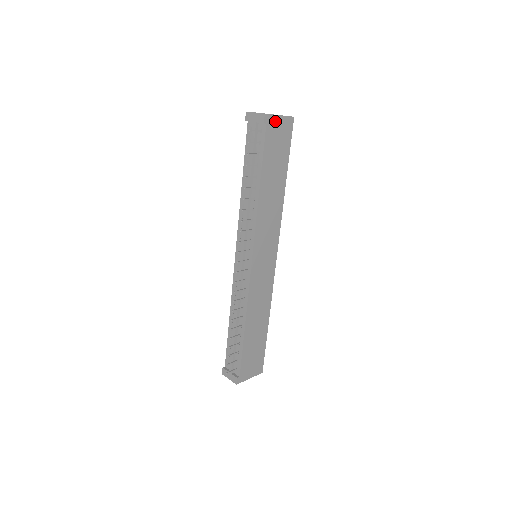
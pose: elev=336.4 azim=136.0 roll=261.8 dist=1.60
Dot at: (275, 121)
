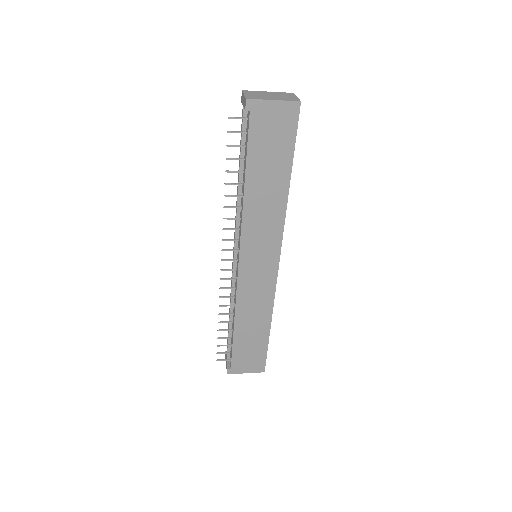
Dot at: (266, 107)
